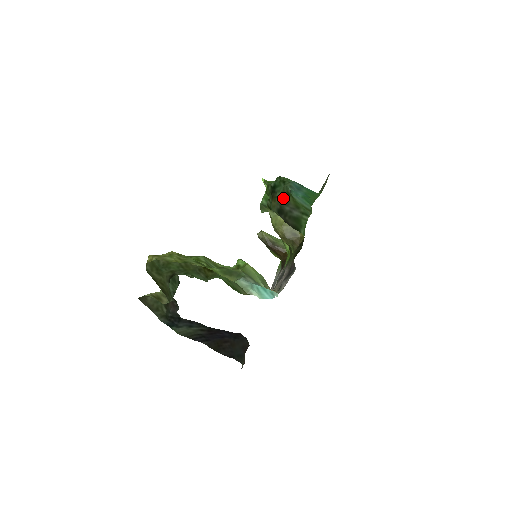
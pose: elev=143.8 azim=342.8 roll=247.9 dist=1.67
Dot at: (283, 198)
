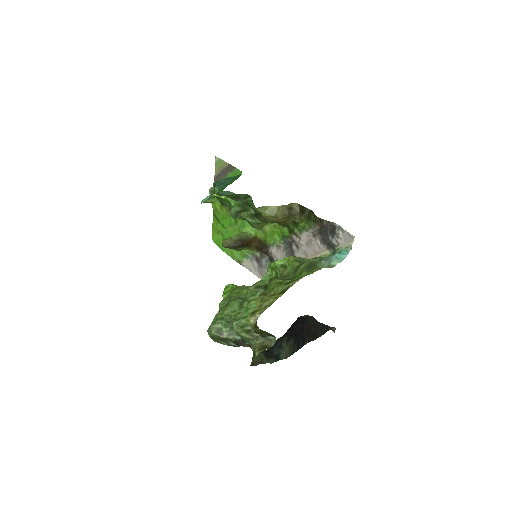
Dot at: occluded
